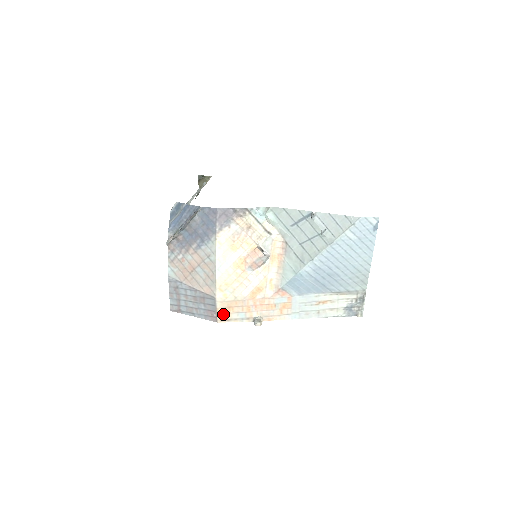
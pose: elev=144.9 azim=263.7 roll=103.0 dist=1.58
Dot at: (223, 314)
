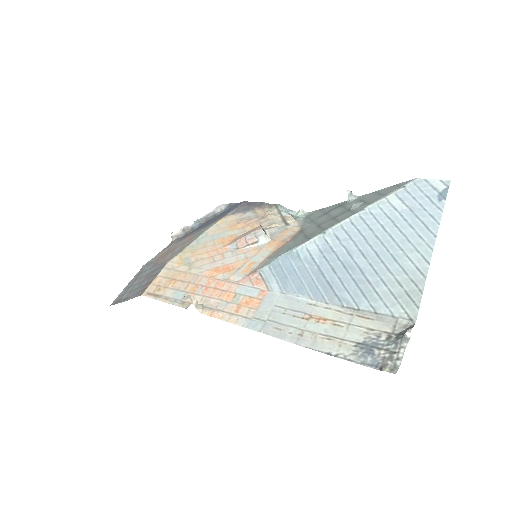
Dot at: (158, 286)
